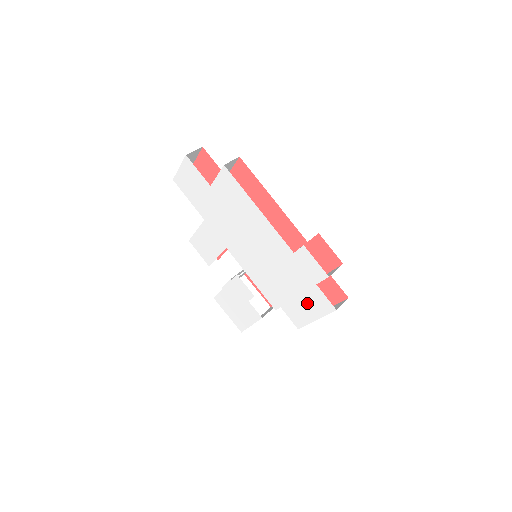
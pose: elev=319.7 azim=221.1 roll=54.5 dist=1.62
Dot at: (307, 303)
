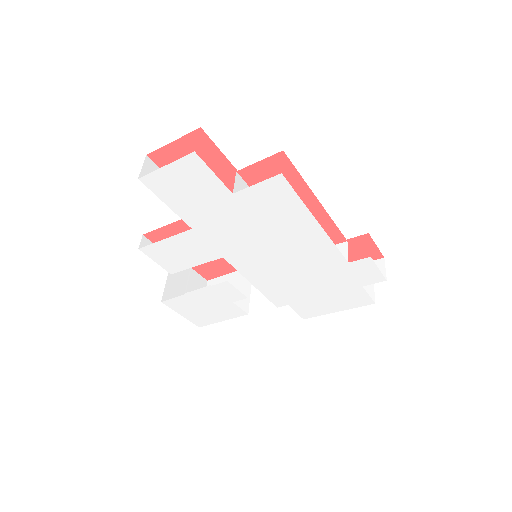
Dot at: (335, 300)
